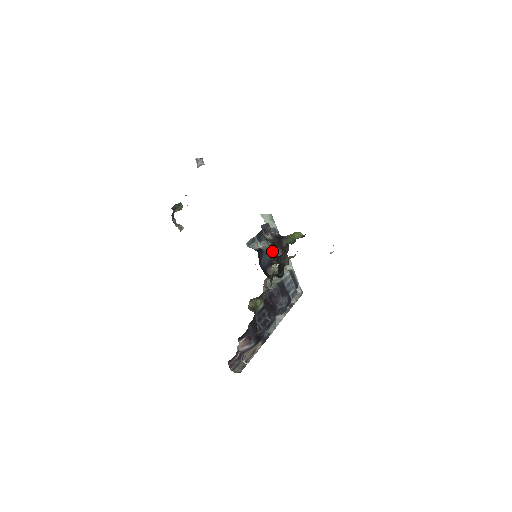
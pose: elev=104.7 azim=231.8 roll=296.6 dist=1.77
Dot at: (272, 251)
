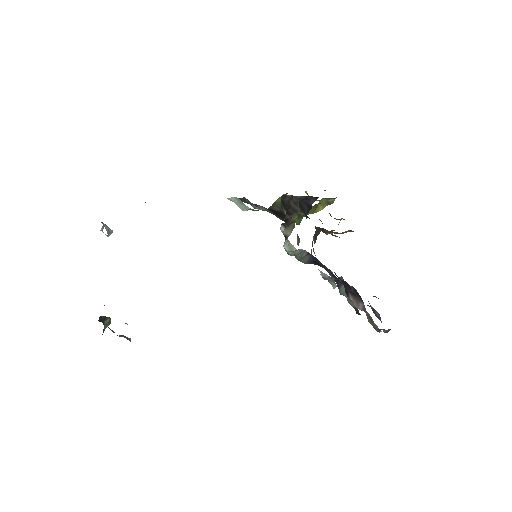
Dot at: (274, 214)
